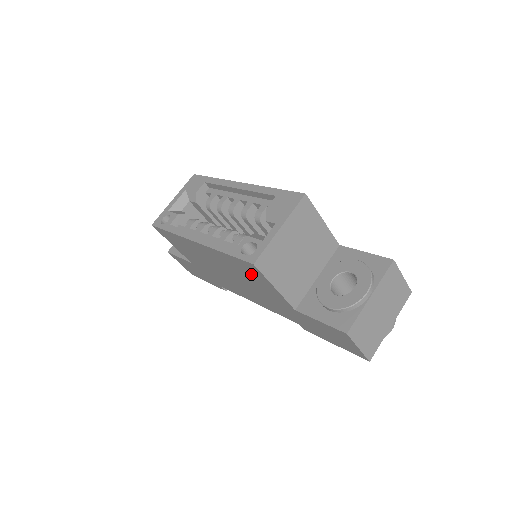
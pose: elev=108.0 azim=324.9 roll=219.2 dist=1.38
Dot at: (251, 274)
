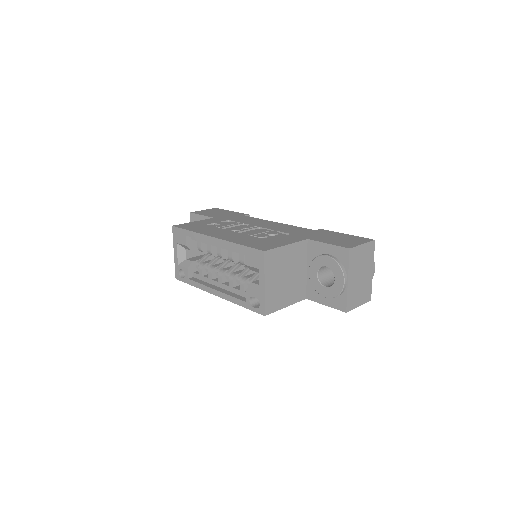
Dot at: occluded
